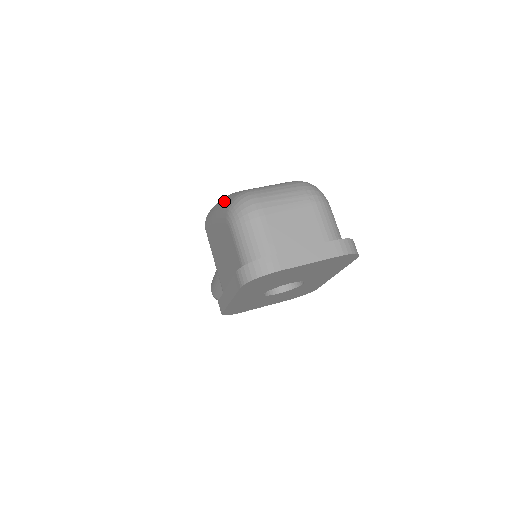
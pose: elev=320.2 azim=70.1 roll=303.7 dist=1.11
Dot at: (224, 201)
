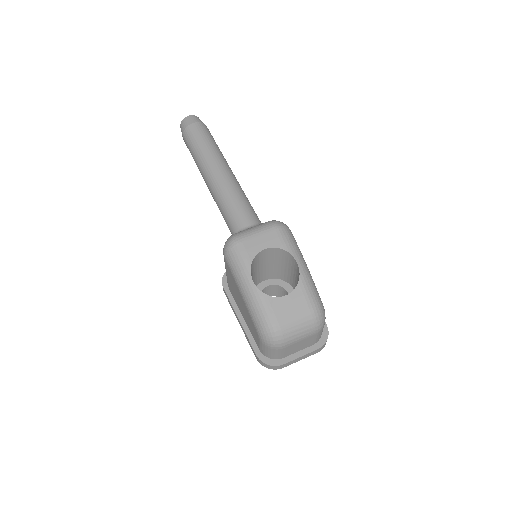
Dot at: (256, 308)
